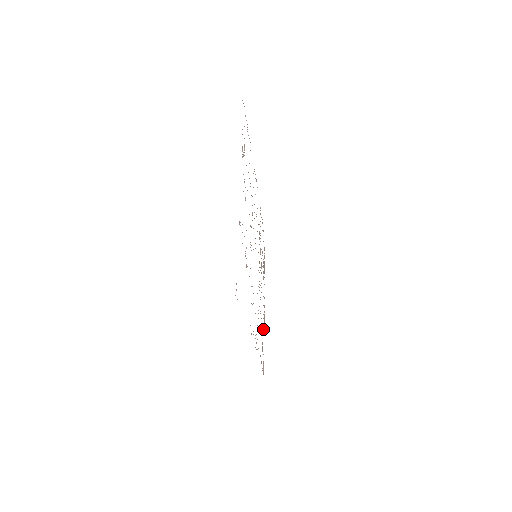
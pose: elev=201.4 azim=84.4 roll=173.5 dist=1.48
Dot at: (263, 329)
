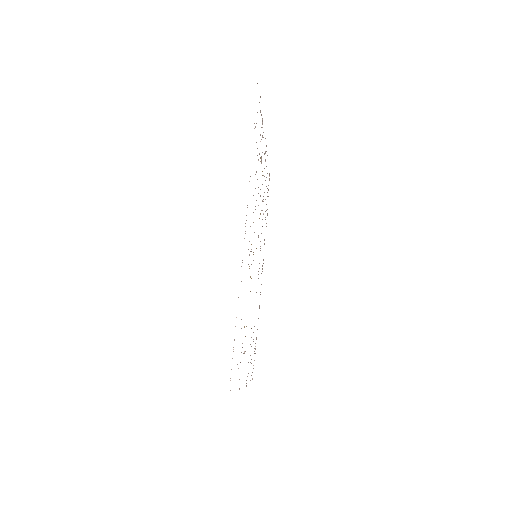
Dot at: occluded
